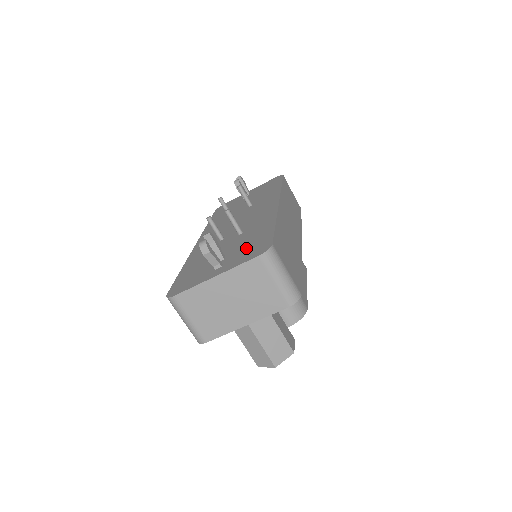
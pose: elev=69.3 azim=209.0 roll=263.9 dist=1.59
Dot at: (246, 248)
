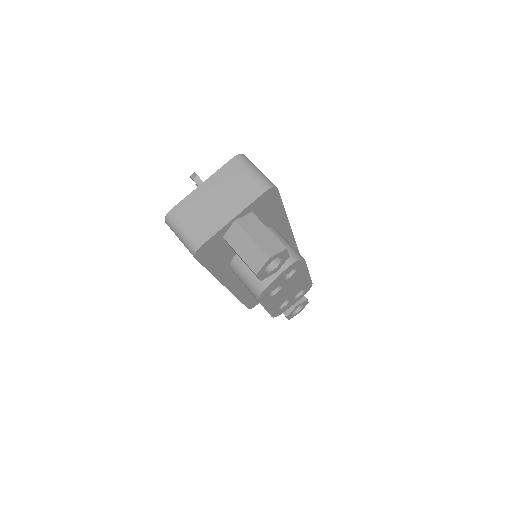
Dot at: occluded
